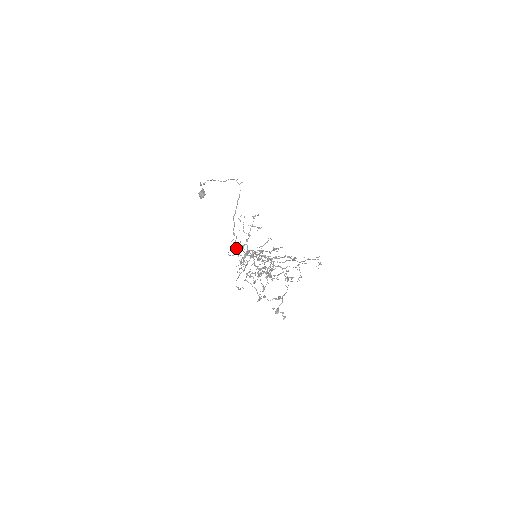
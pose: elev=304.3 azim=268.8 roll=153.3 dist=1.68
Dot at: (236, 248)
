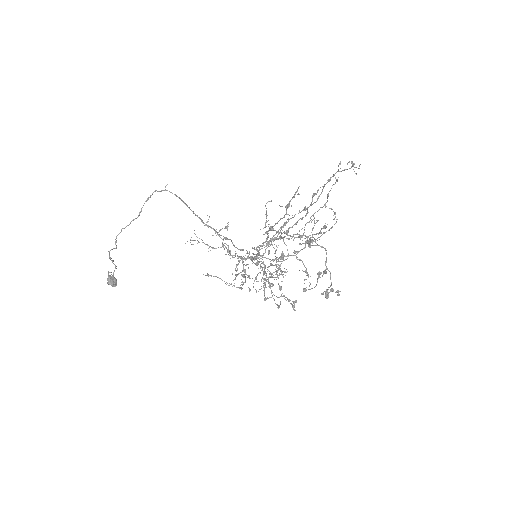
Dot at: occluded
